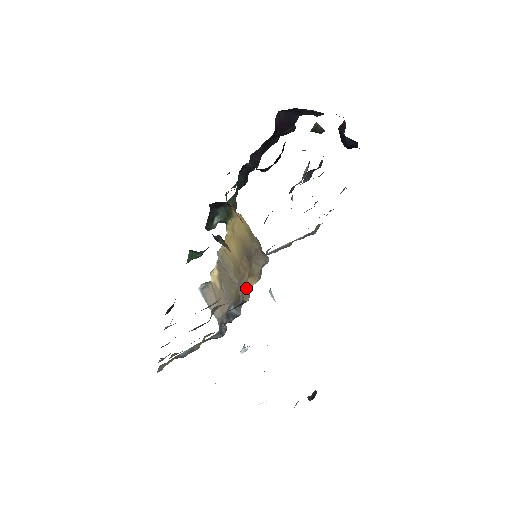
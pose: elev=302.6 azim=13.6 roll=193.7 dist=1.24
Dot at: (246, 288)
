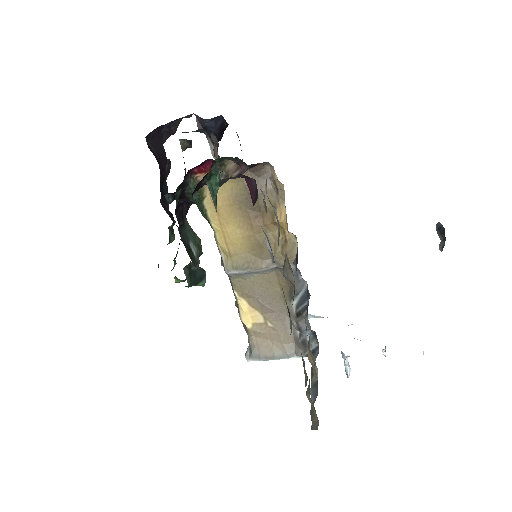
Dot at: (283, 244)
